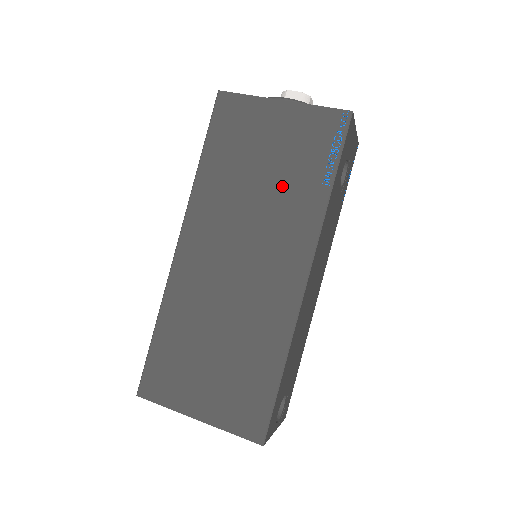
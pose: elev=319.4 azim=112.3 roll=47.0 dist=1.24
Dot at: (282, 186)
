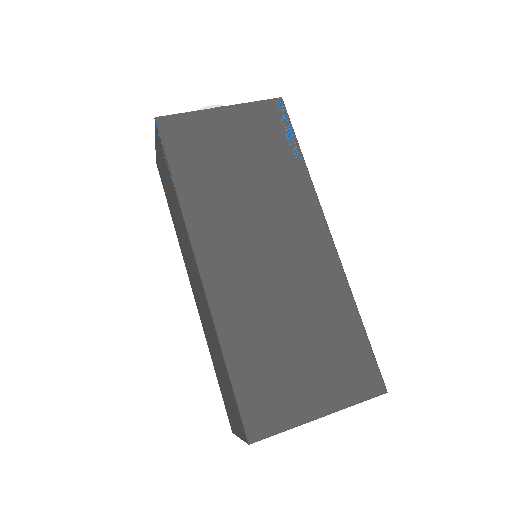
Dot at: (265, 173)
